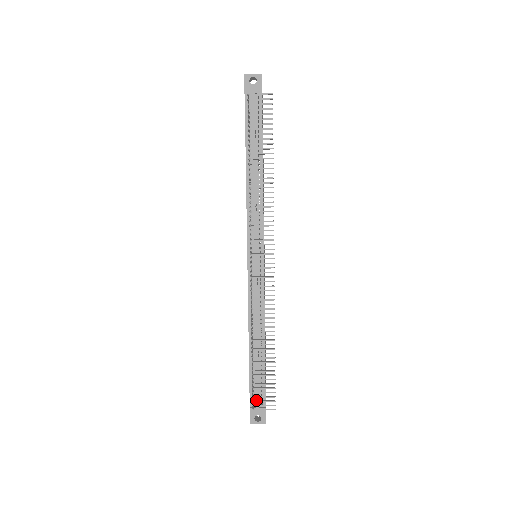
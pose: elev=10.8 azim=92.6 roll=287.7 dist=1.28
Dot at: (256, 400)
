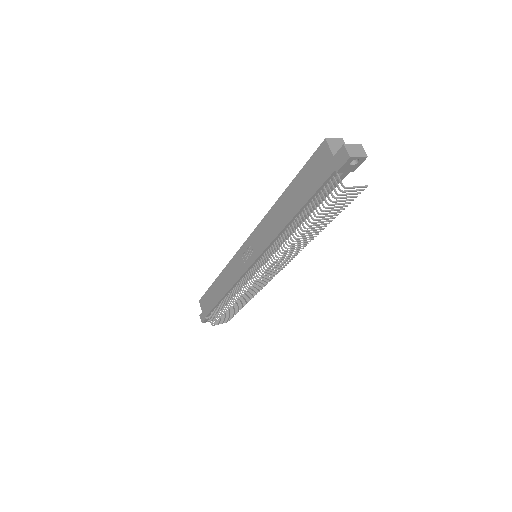
Dot at: (217, 322)
